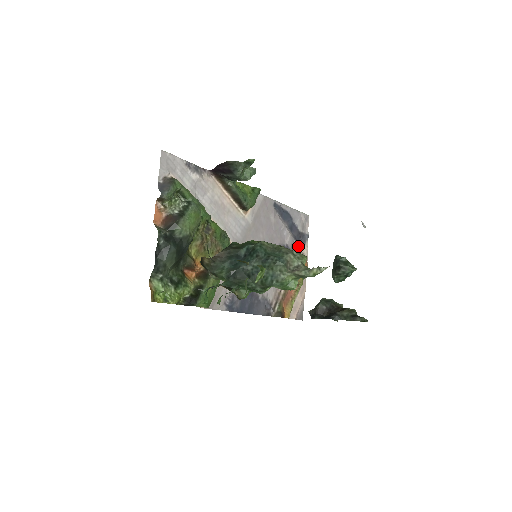
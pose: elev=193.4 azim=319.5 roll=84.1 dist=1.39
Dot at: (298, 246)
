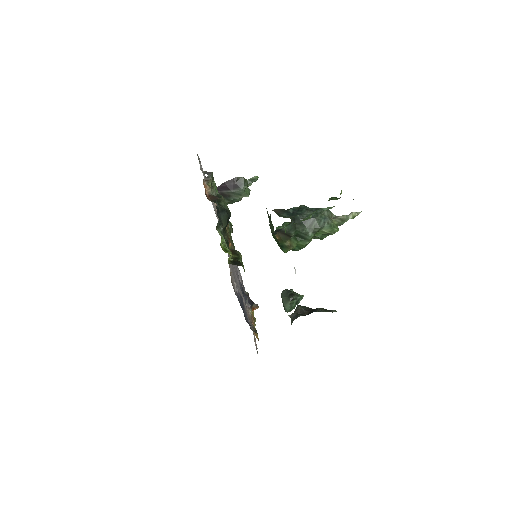
Dot at: occluded
